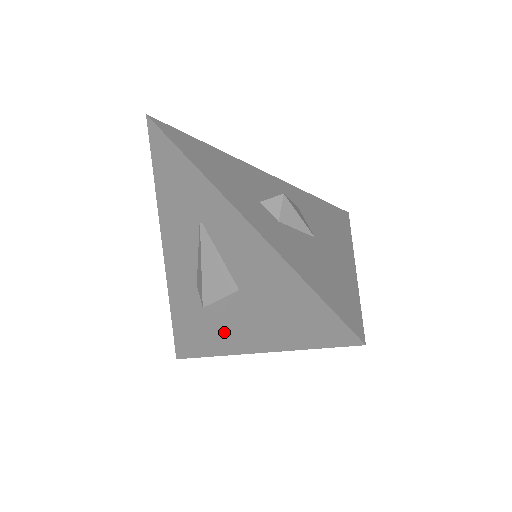
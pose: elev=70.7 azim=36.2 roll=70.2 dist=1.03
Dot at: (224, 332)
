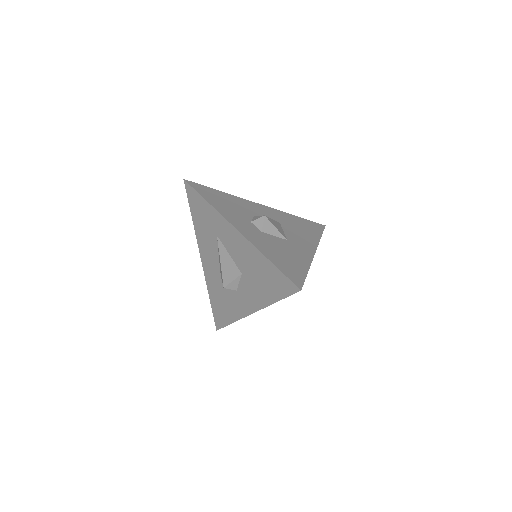
Dot at: (238, 303)
